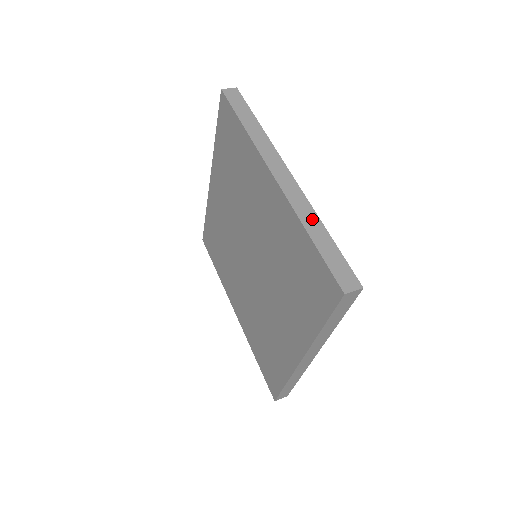
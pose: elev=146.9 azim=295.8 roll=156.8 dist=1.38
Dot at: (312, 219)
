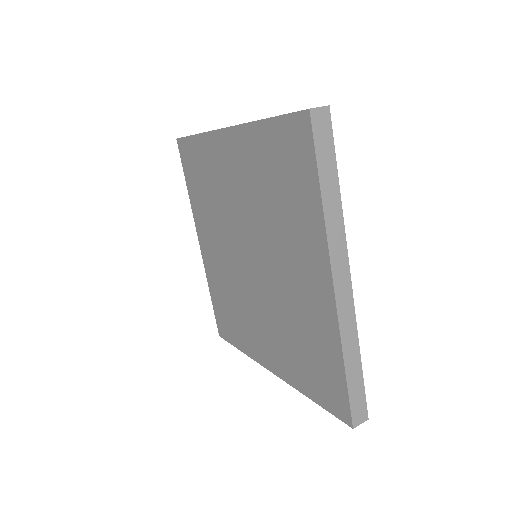
Dot at: (353, 345)
